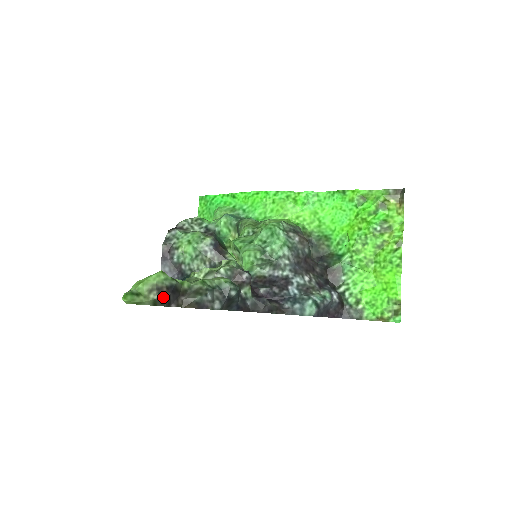
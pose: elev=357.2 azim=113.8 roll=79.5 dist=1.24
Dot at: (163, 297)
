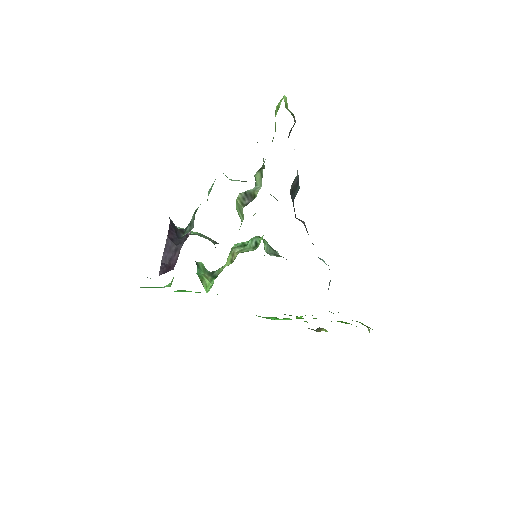
Dot at: (294, 120)
